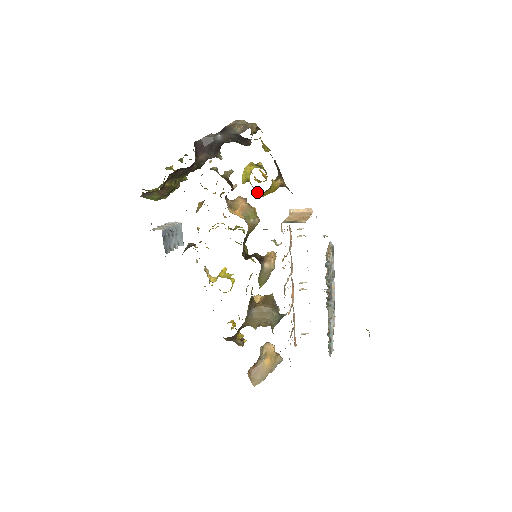
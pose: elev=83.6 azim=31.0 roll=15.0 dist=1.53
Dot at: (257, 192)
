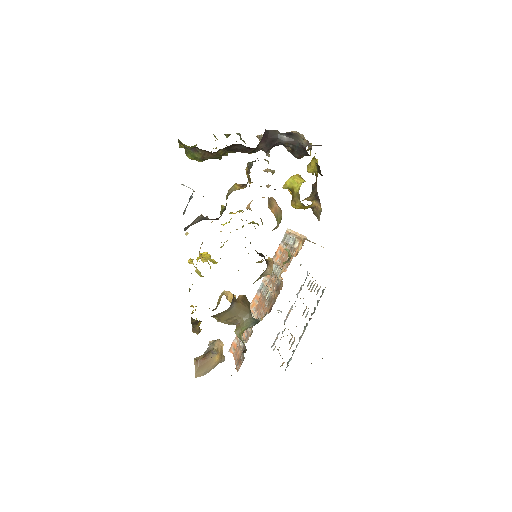
Dot at: (296, 202)
